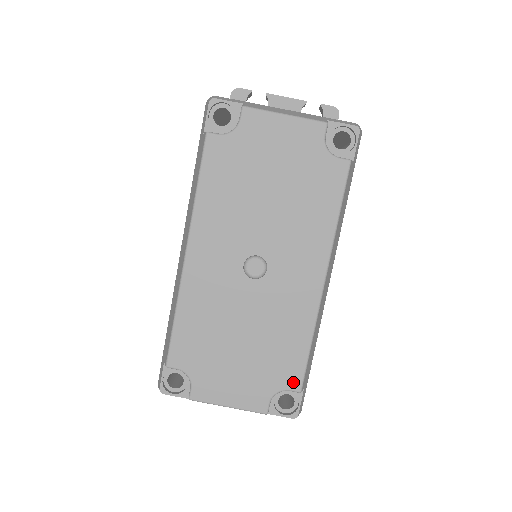
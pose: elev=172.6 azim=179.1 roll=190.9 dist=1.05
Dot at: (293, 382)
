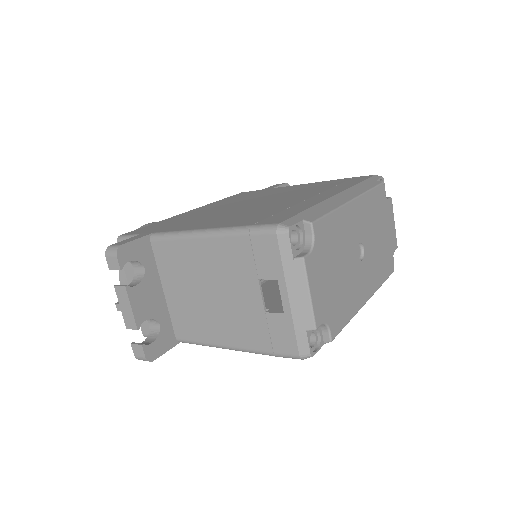
Dot at: (334, 330)
